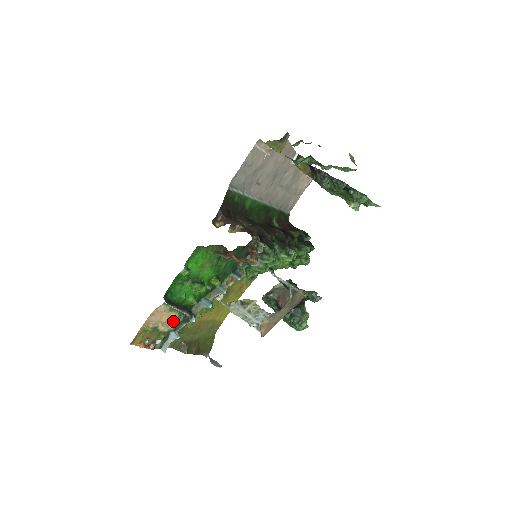
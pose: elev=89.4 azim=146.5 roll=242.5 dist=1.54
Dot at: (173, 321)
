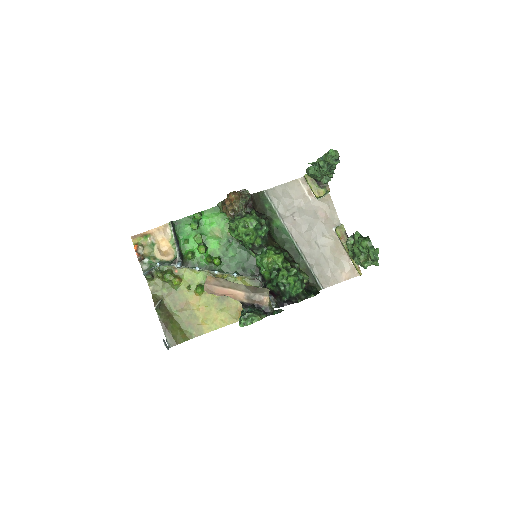
Dot at: (167, 254)
